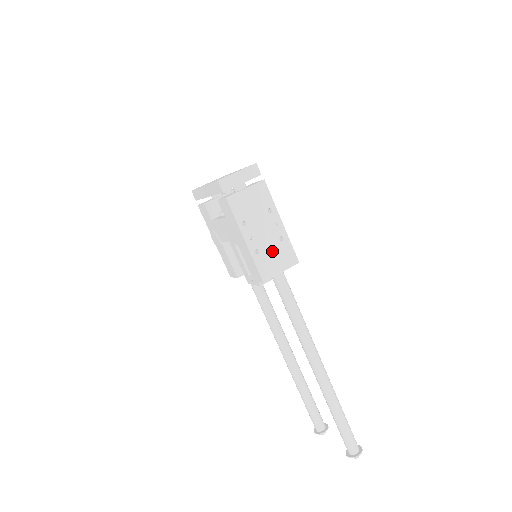
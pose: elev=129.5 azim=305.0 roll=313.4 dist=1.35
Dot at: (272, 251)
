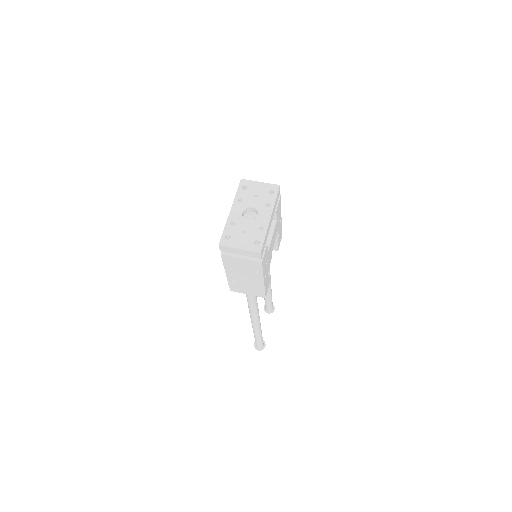
Dot at: (246, 286)
